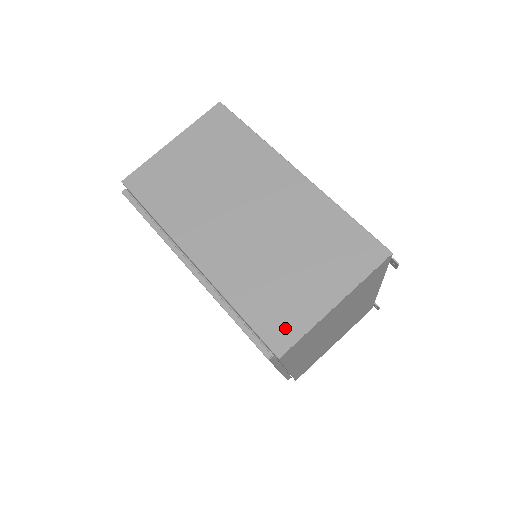
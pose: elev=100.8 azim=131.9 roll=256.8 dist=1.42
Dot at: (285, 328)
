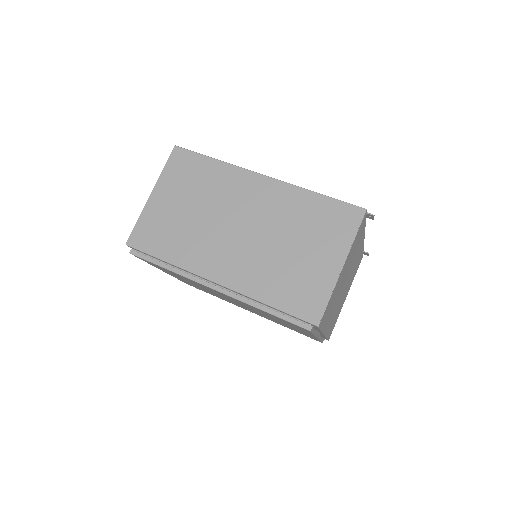
Dot at: (312, 302)
